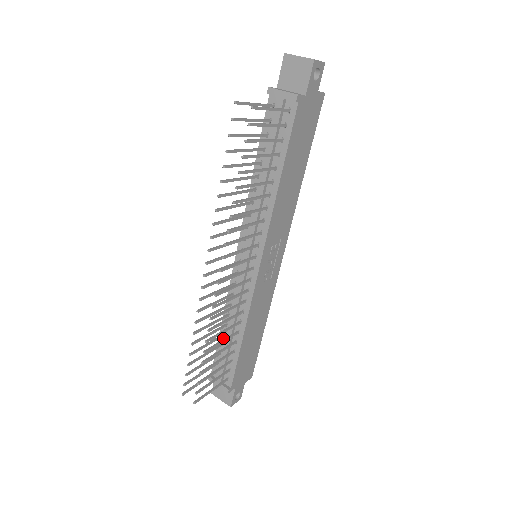
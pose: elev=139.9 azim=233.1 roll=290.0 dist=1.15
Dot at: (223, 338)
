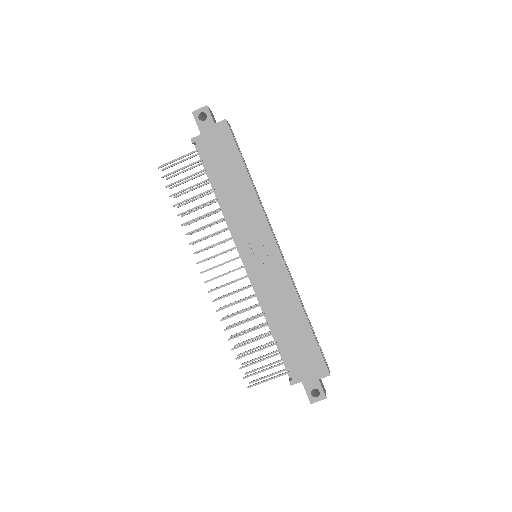
Dot at: occluded
